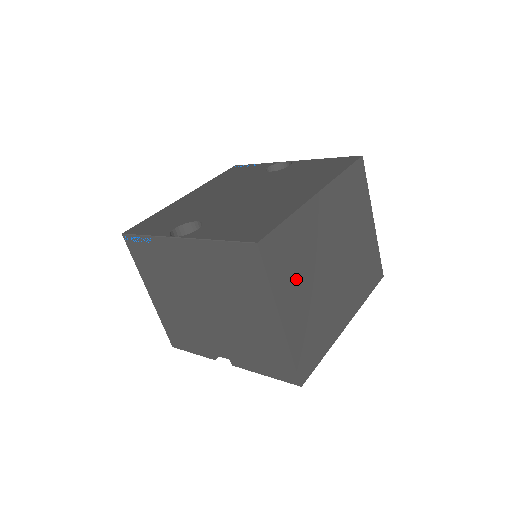
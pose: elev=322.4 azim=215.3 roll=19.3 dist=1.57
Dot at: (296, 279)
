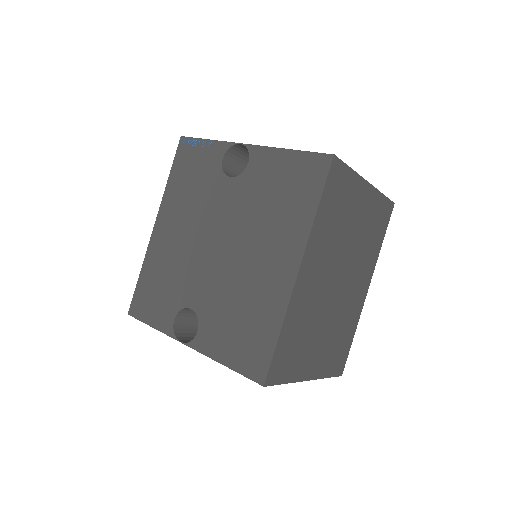
Dot at: (308, 346)
